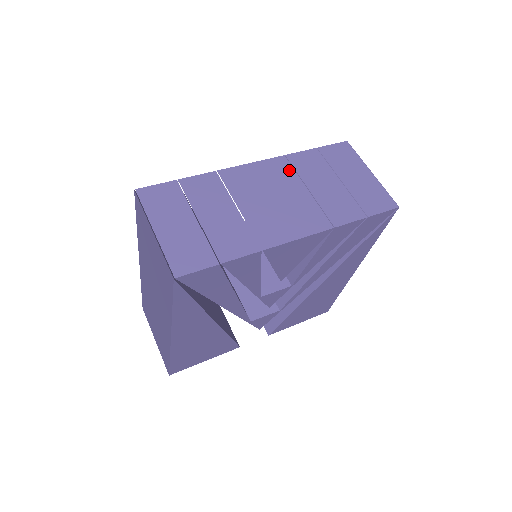
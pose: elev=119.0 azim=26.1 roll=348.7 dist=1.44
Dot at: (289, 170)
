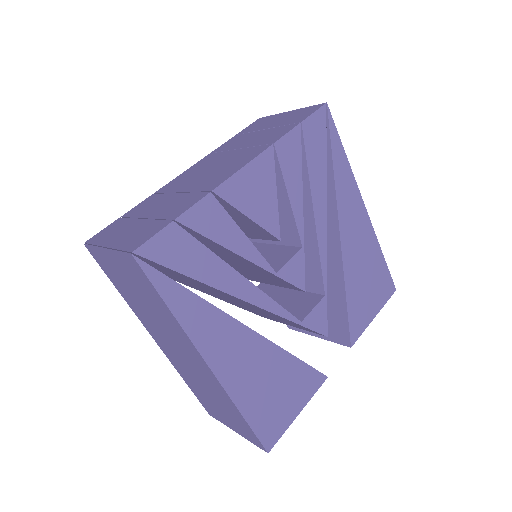
Dot at: (217, 155)
